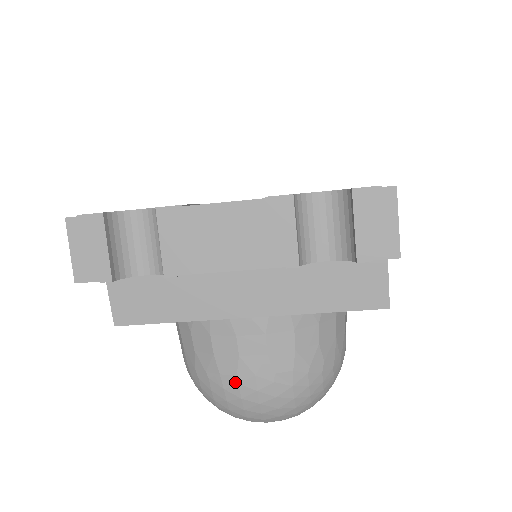
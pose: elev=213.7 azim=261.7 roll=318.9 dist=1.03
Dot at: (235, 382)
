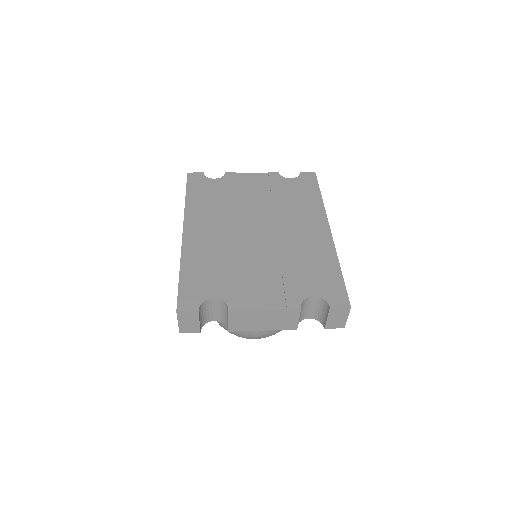
Dot at: (245, 334)
